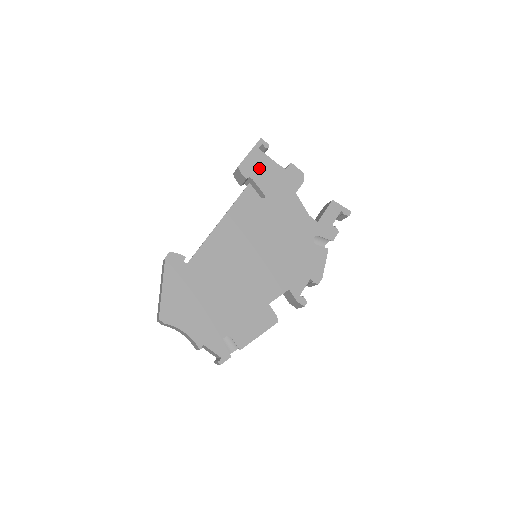
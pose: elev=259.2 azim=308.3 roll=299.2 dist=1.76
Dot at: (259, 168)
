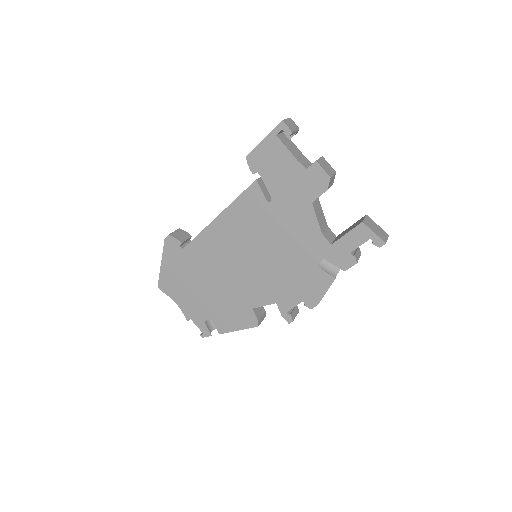
Dot at: (271, 162)
